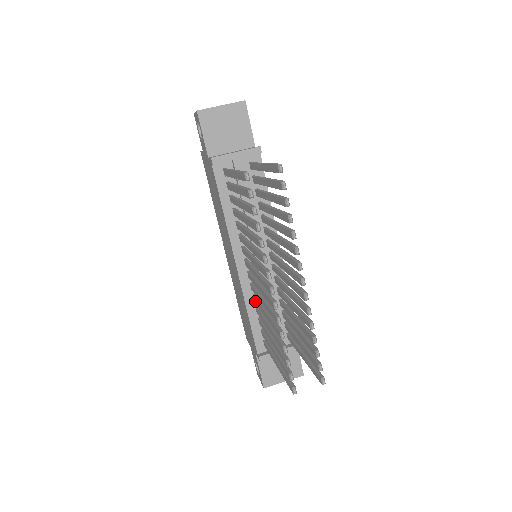
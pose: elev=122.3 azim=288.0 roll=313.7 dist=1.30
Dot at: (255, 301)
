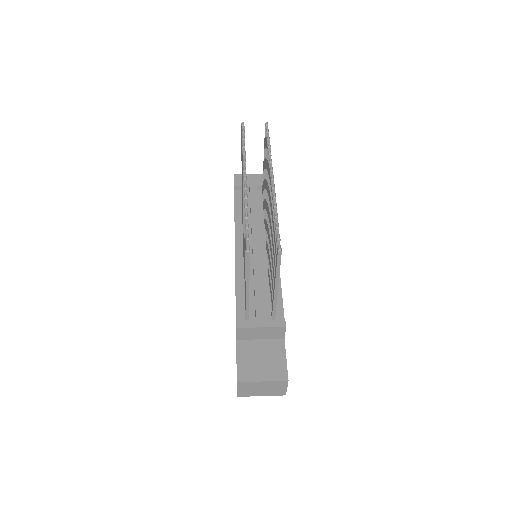
Dot at: occluded
